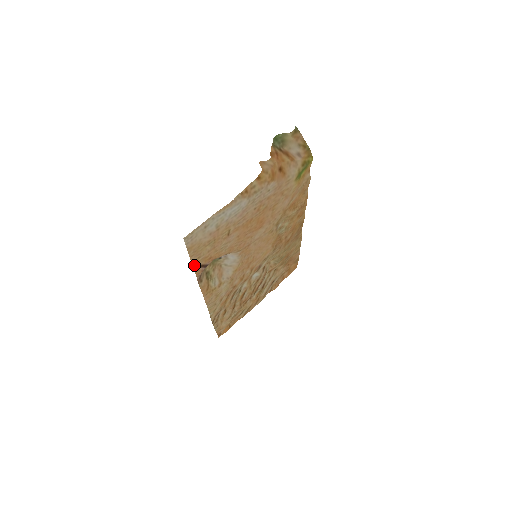
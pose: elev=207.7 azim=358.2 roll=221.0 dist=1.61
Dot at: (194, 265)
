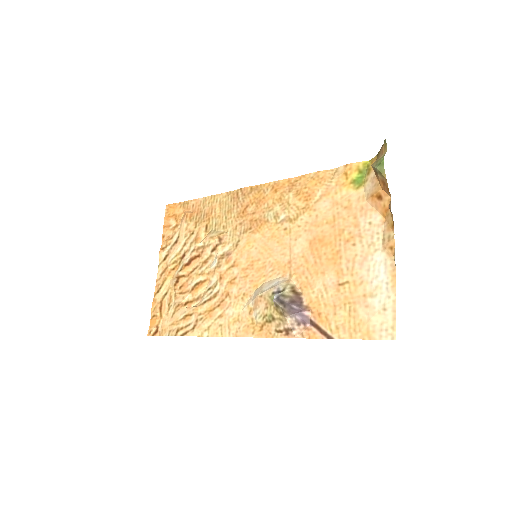
Dot at: (330, 337)
